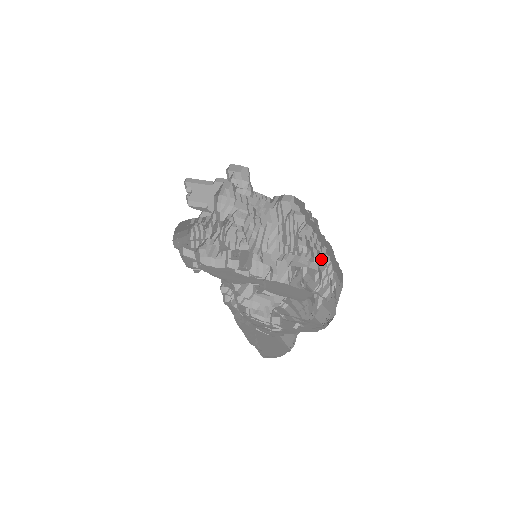
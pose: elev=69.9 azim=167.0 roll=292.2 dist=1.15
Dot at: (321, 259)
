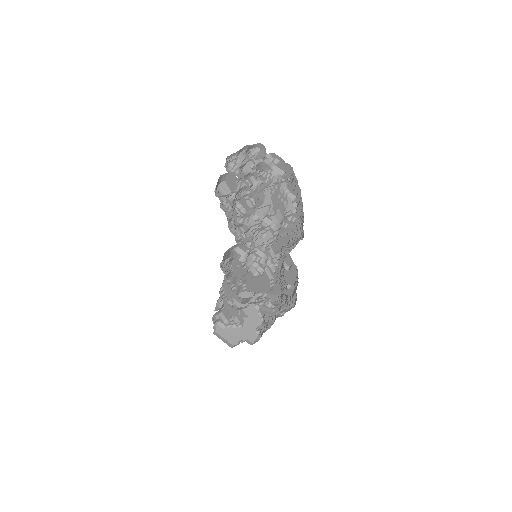
Dot at: occluded
